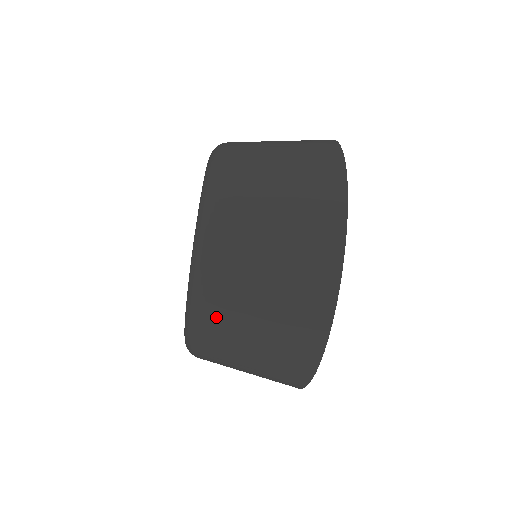
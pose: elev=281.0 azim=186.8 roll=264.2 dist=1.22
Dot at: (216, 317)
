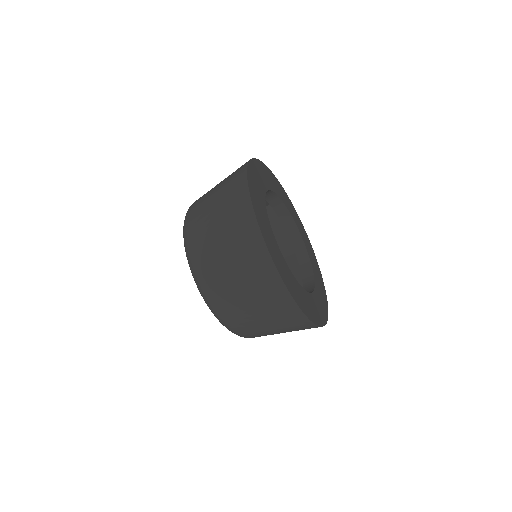
Dot at: (205, 272)
